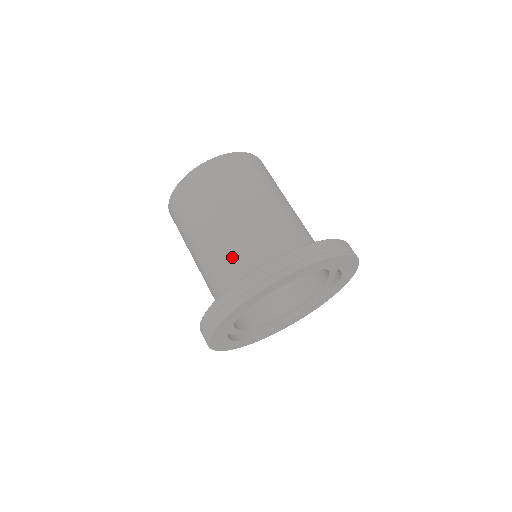
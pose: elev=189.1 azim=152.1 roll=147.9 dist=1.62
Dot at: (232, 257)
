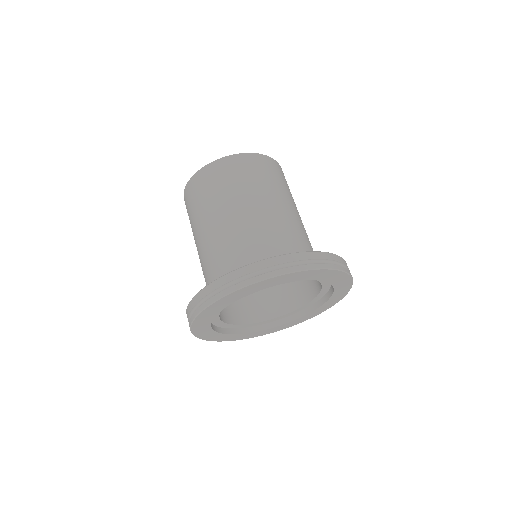
Dot at: (204, 277)
